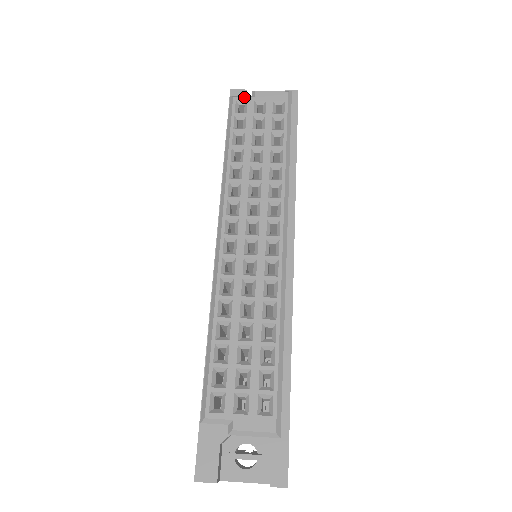
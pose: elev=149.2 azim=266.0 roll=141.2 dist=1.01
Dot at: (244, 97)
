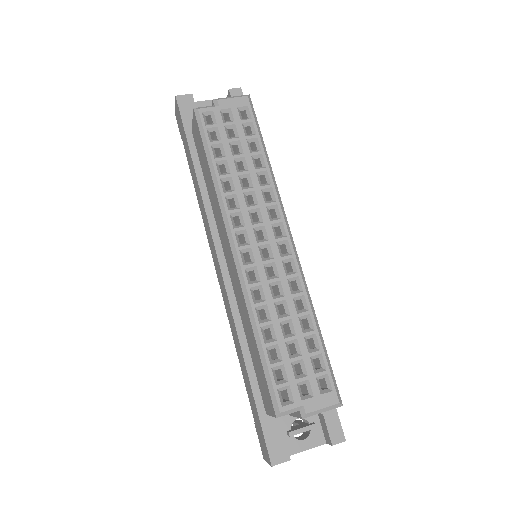
Dot at: (209, 108)
